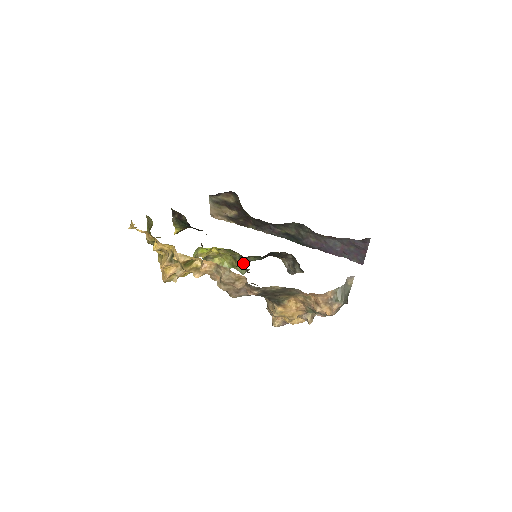
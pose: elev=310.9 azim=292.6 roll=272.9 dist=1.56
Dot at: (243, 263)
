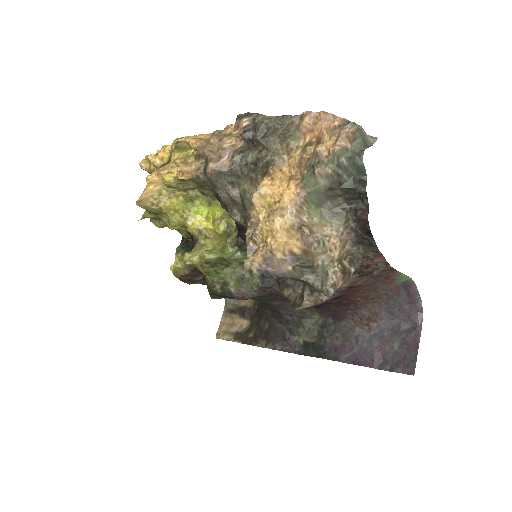
Dot at: (237, 234)
